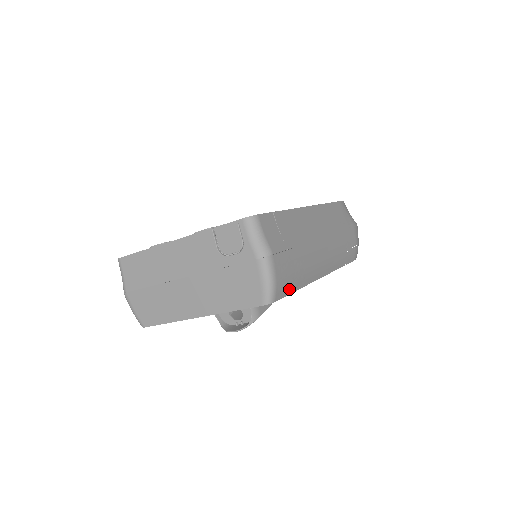
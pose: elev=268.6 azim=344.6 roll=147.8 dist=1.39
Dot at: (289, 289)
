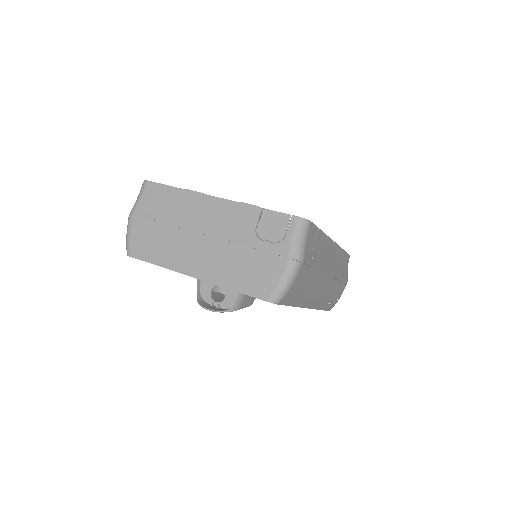
Dot at: (291, 301)
